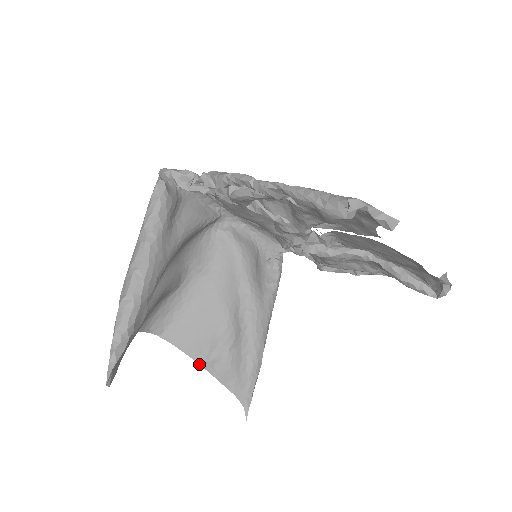
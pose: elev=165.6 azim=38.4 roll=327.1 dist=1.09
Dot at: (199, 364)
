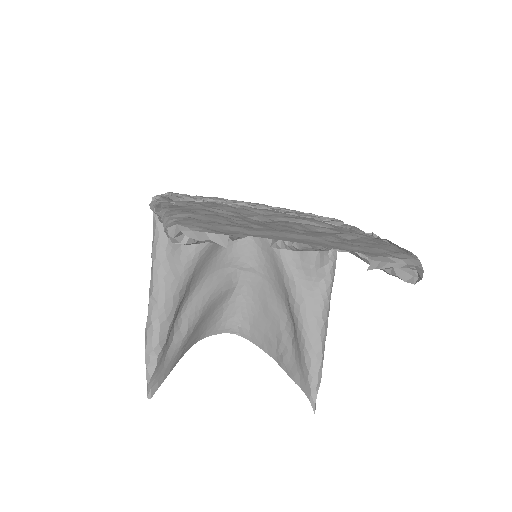
Dot at: occluded
